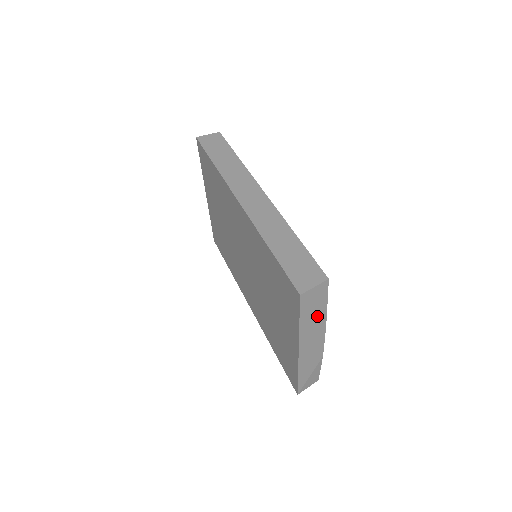
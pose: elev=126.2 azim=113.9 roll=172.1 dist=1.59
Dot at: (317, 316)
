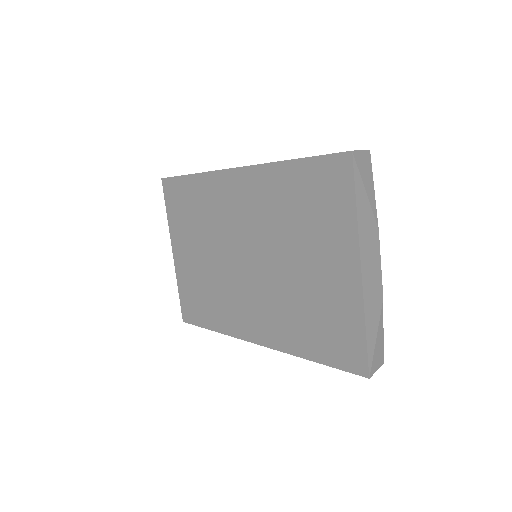
Dot at: (369, 206)
